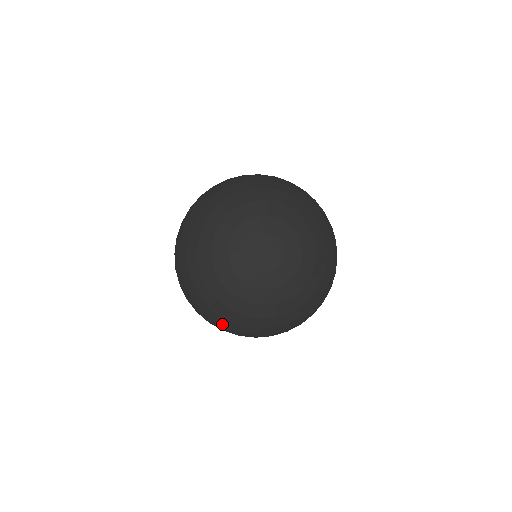
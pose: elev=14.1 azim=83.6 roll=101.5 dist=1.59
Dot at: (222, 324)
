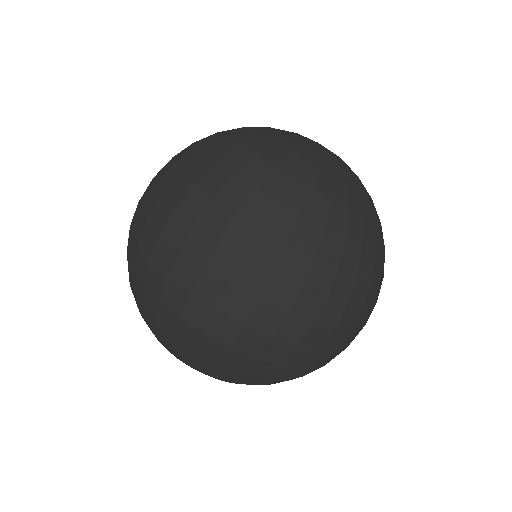
Dot at: (281, 230)
